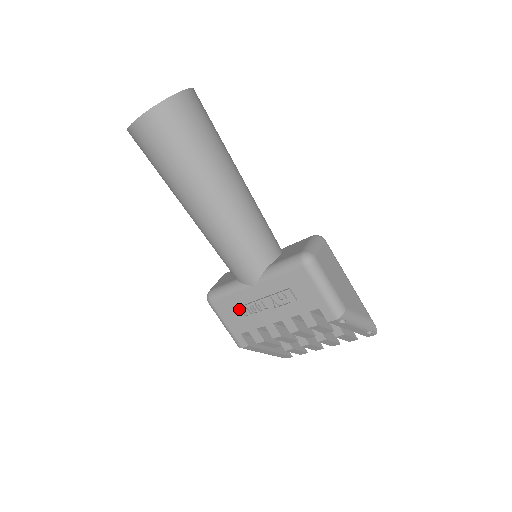
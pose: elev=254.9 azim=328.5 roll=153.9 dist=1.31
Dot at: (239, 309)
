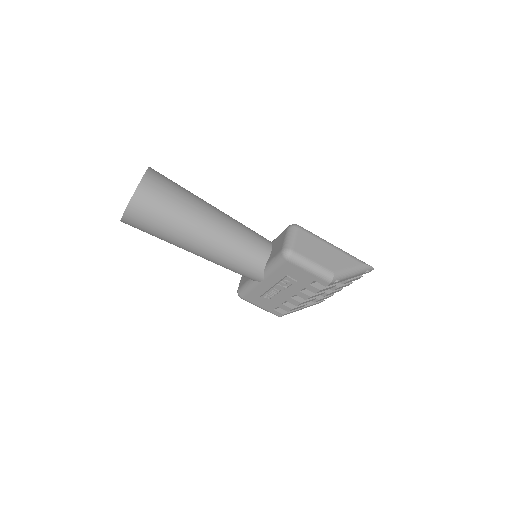
Dot at: (262, 297)
